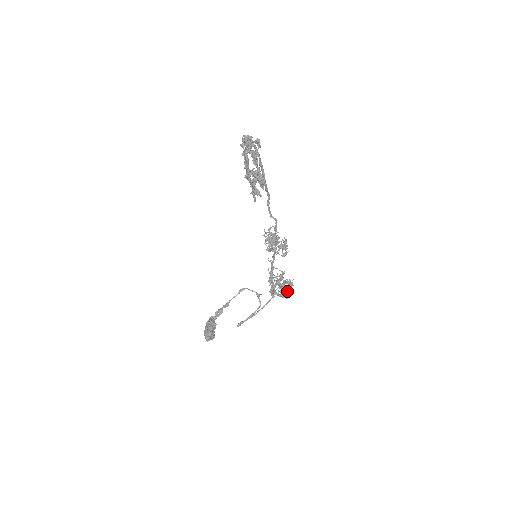
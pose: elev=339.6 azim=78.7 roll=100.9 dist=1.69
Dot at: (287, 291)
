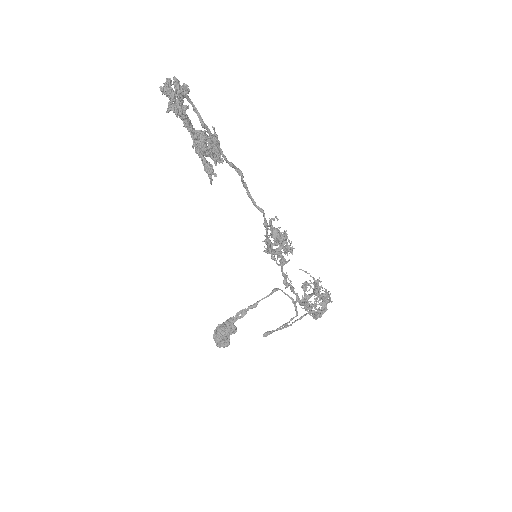
Dot at: (319, 308)
